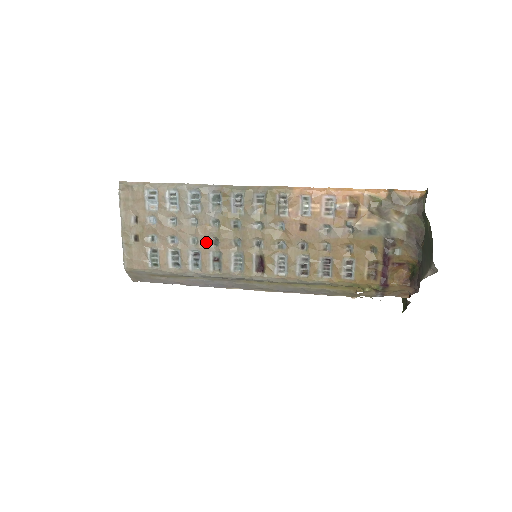
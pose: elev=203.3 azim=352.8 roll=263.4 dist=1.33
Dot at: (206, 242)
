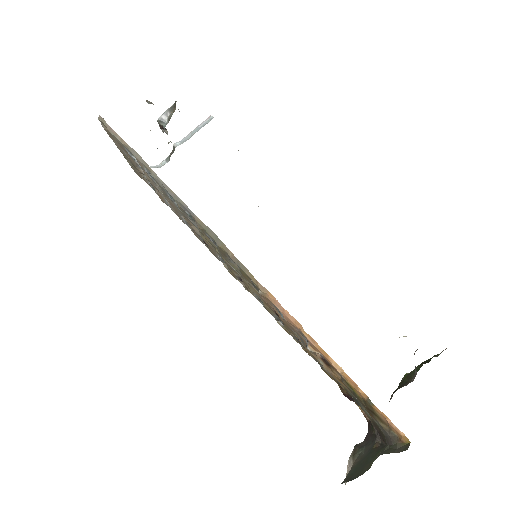
Dot at: (193, 229)
